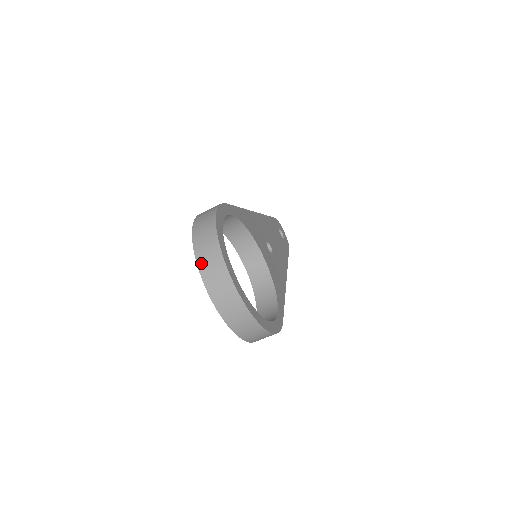
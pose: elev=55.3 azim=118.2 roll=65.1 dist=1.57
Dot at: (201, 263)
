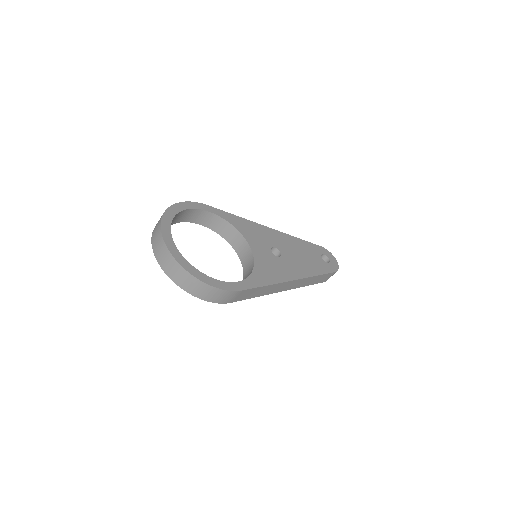
Dot at: (154, 230)
